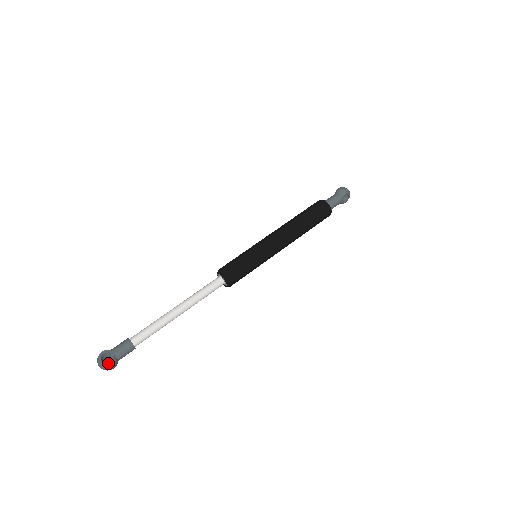
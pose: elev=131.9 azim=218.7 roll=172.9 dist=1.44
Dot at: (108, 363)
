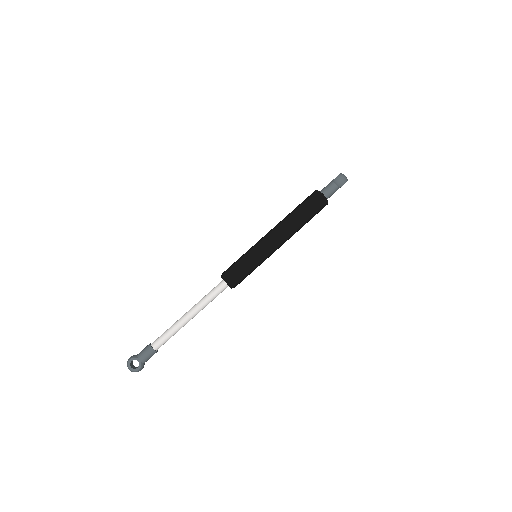
Dot at: (138, 370)
